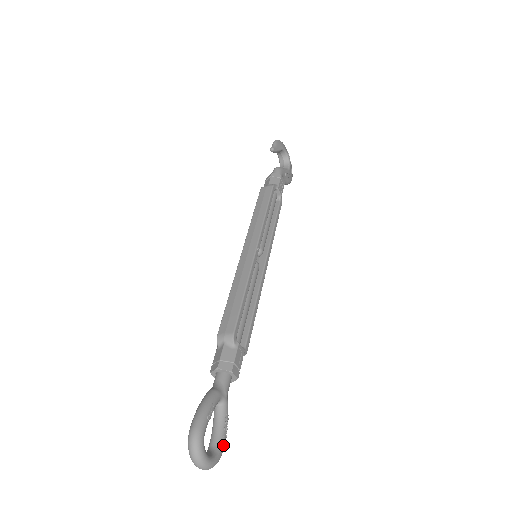
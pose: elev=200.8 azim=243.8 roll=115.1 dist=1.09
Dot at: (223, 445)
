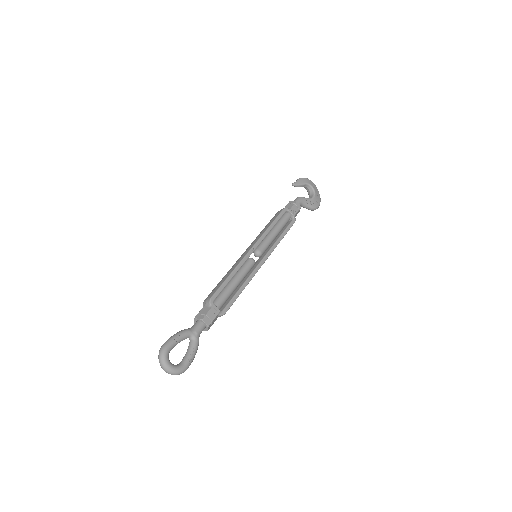
Dot at: (187, 364)
